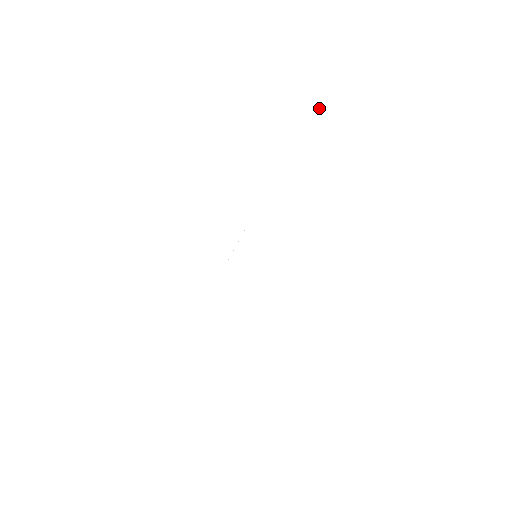
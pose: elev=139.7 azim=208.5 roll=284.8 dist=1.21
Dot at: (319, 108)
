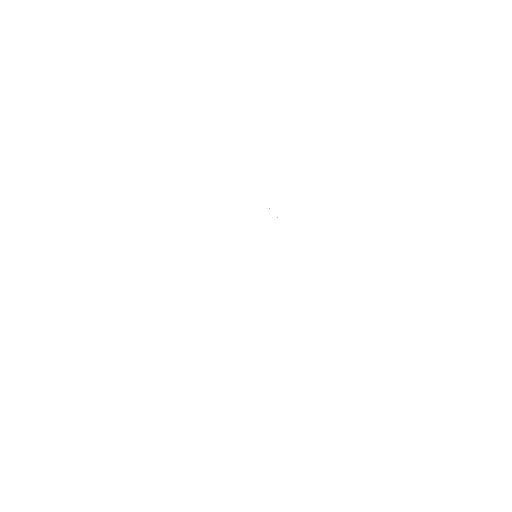
Dot at: occluded
